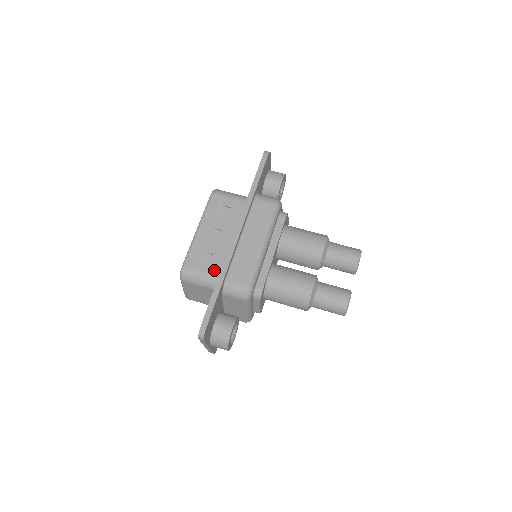
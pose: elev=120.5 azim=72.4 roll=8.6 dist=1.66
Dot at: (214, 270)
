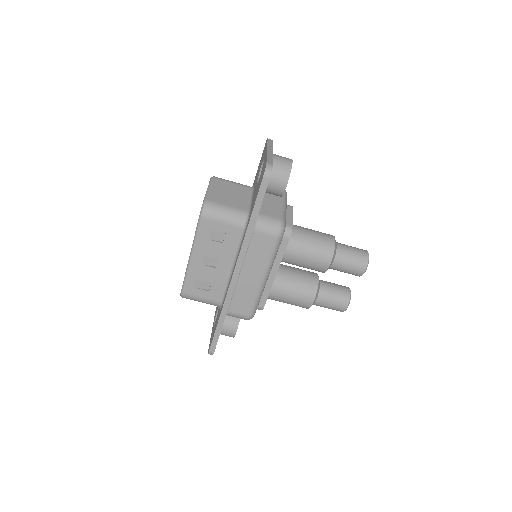
Dot at: (215, 297)
